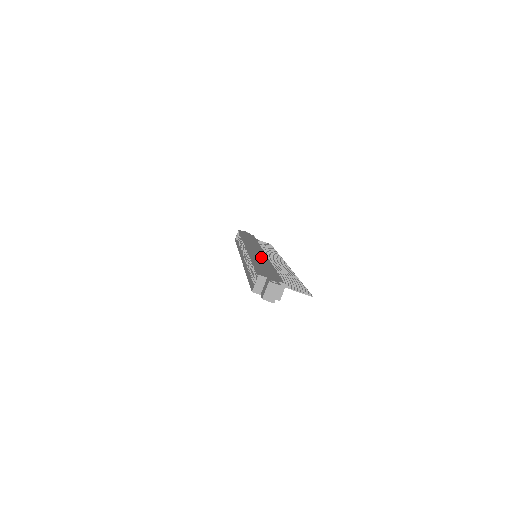
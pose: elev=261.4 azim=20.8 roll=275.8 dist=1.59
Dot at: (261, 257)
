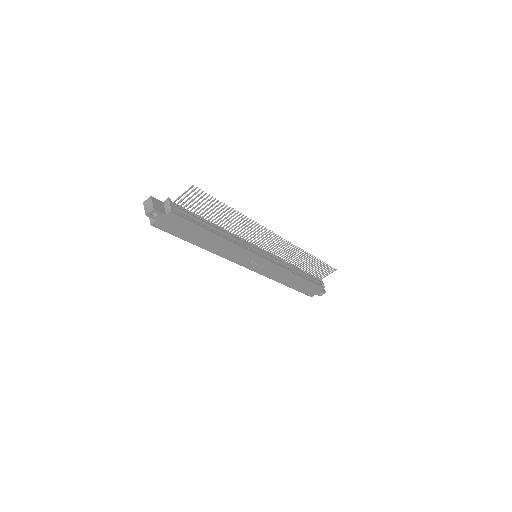
Dot at: occluded
